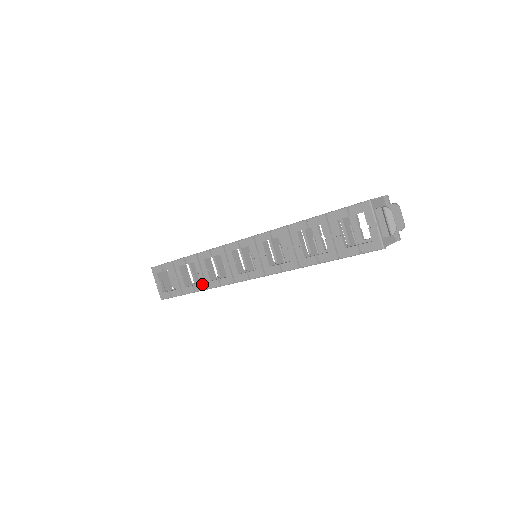
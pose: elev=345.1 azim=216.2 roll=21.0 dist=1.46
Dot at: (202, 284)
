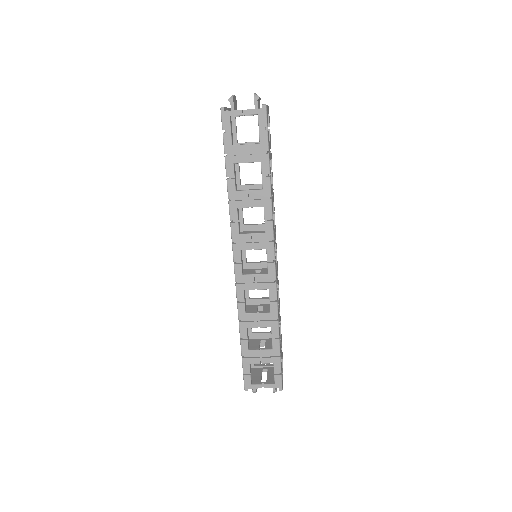
Dot at: occluded
